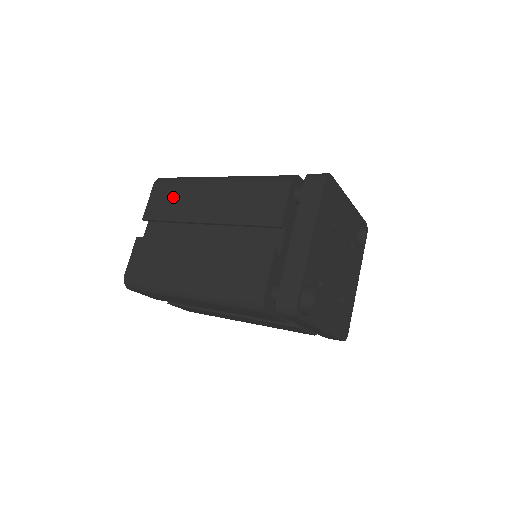
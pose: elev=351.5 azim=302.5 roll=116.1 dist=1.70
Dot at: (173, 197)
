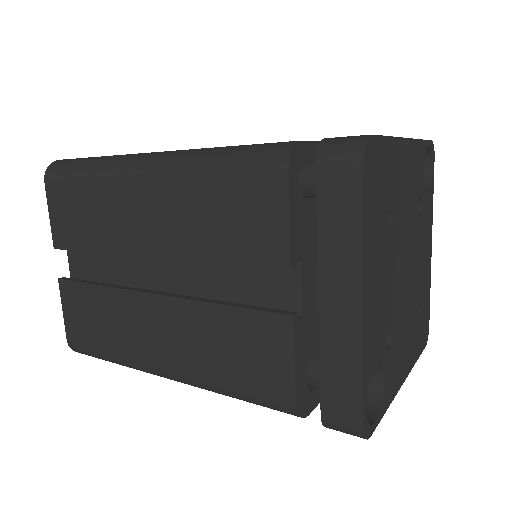
Dot at: (83, 207)
